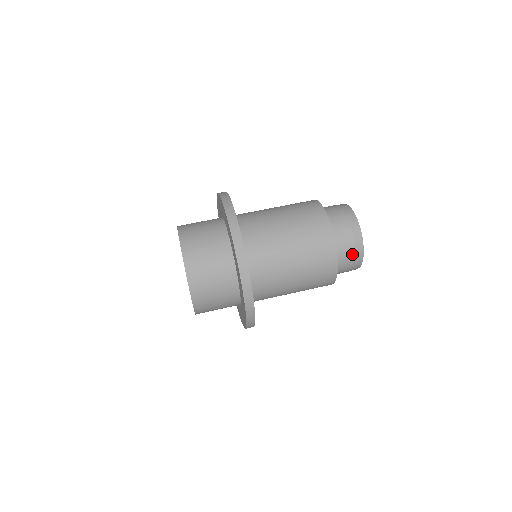
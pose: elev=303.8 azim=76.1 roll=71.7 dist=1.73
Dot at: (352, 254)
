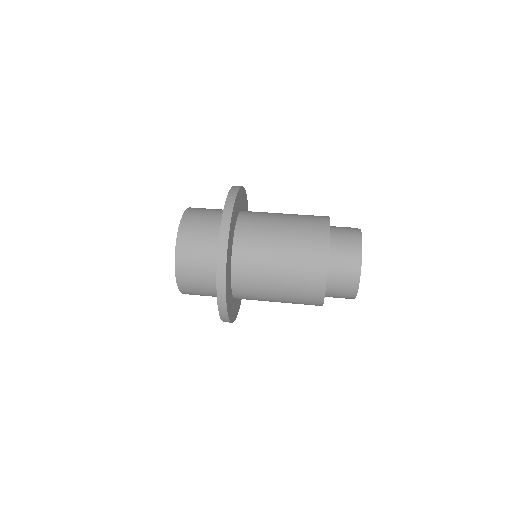
Dot at: (345, 287)
